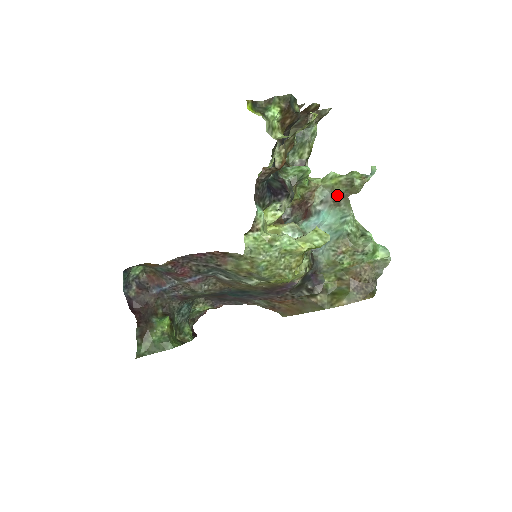
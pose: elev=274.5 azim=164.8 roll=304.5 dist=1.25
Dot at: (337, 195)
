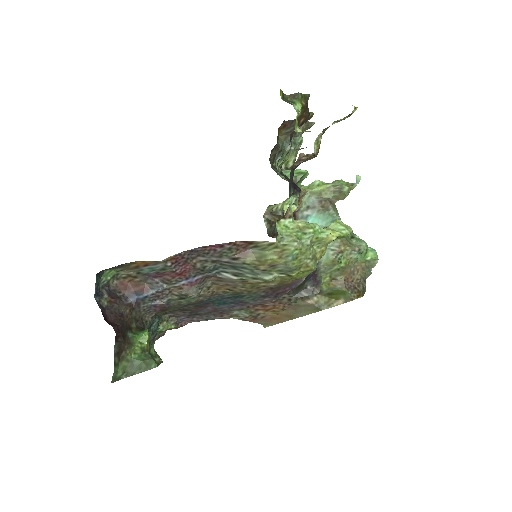
Dot at: (325, 201)
